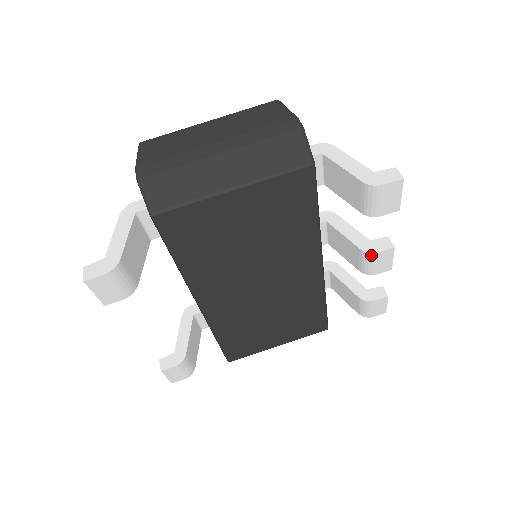
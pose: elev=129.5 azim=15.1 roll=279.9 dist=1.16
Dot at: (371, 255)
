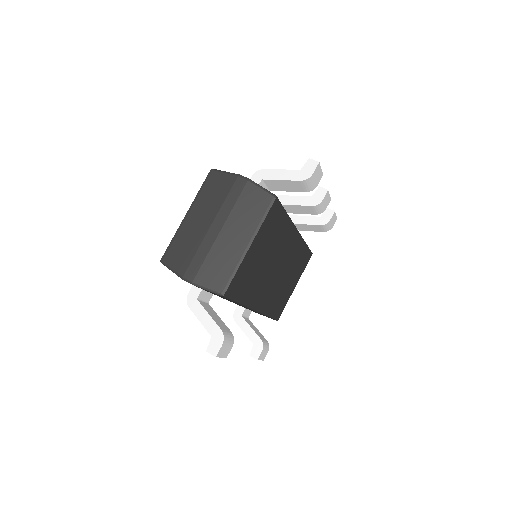
Dot at: (320, 204)
